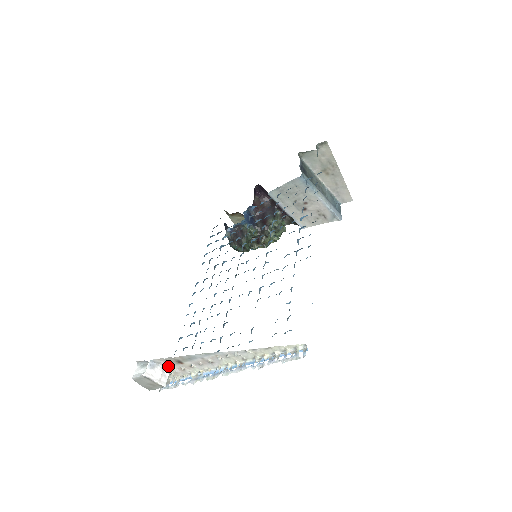
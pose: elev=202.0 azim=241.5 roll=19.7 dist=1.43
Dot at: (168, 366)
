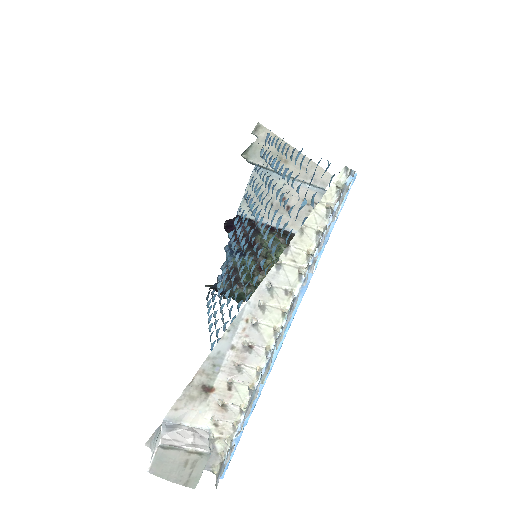
Dot at: (198, 418)
